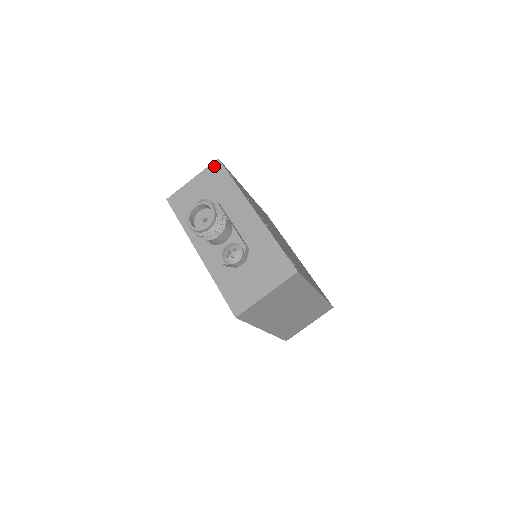
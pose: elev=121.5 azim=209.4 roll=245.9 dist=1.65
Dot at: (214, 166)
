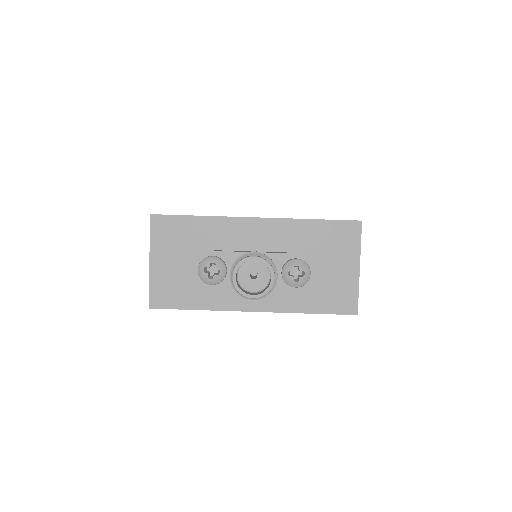
Dot at: (156, 226)
